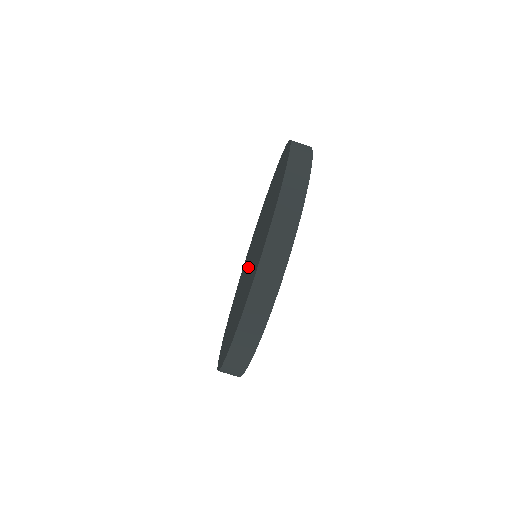
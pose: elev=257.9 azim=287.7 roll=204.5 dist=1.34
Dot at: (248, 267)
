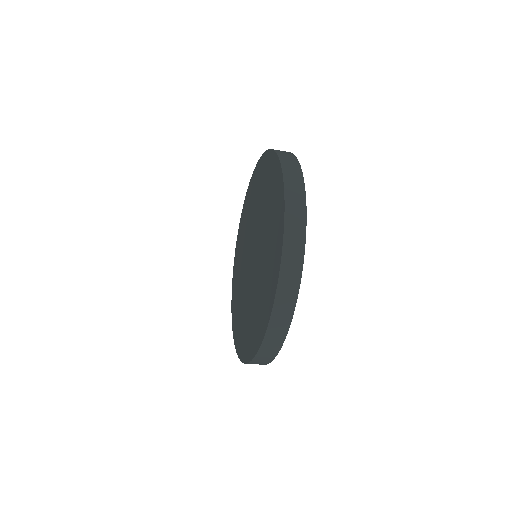
Dot at: (249, 259)
